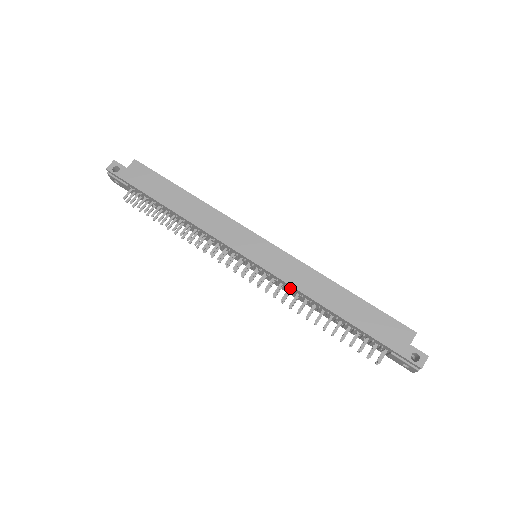
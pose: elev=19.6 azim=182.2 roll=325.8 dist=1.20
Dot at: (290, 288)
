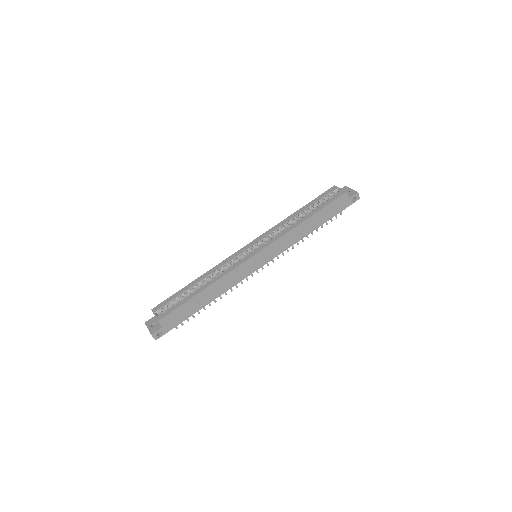
Dot at: occluded
